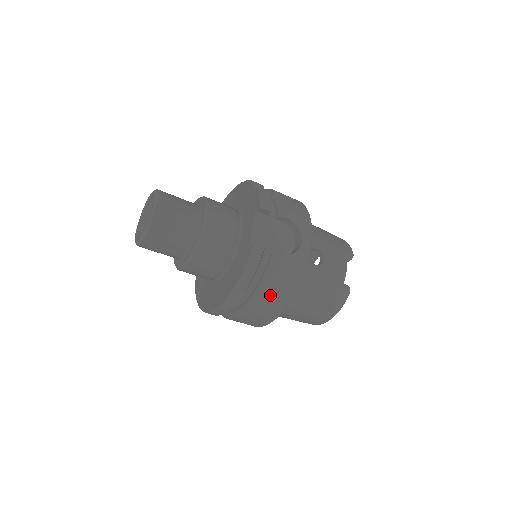
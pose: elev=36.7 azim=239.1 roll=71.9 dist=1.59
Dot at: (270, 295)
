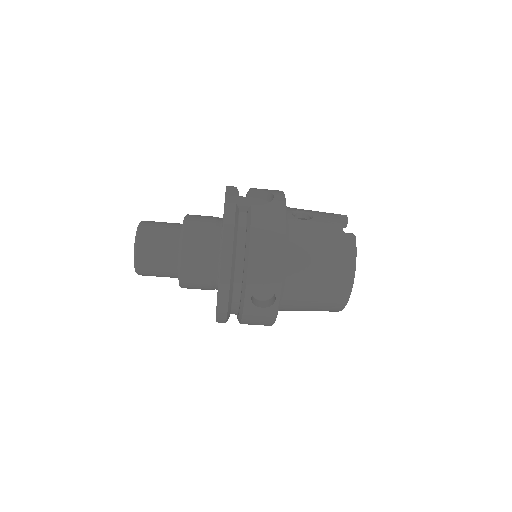
Dot at: (260, 243)
